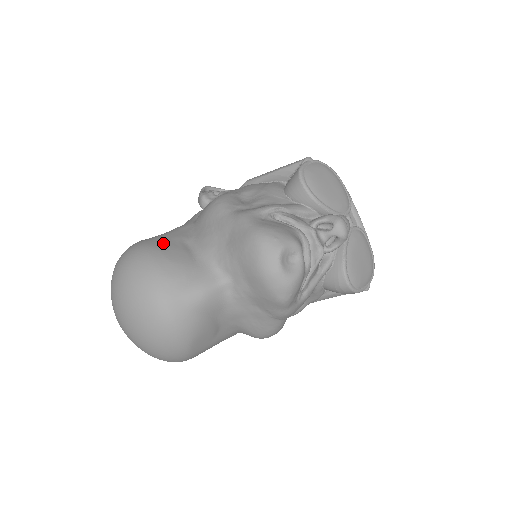
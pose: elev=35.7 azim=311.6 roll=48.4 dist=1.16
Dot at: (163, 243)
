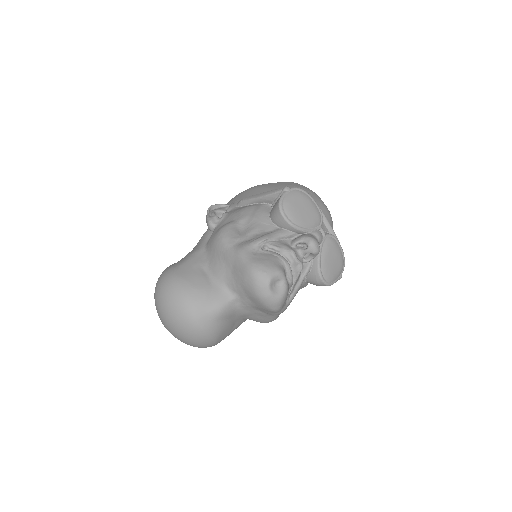
Dot at: (187, 272)
